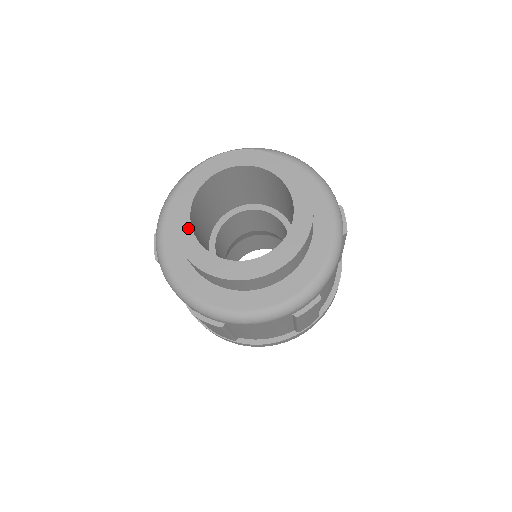
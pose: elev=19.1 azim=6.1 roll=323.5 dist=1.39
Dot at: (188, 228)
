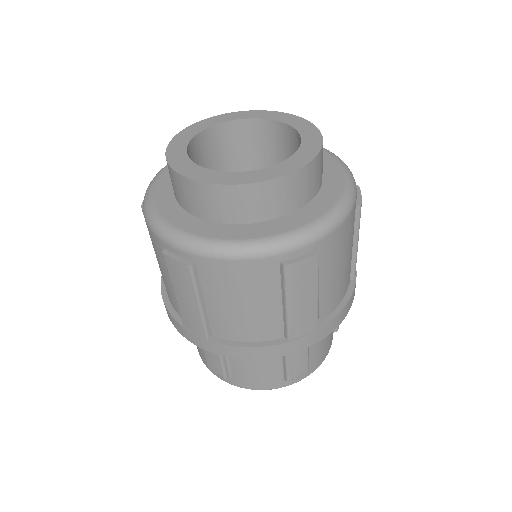
Dot at: (183, 149)
